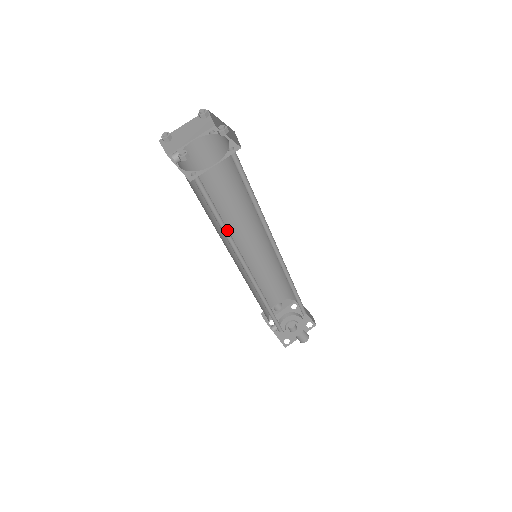
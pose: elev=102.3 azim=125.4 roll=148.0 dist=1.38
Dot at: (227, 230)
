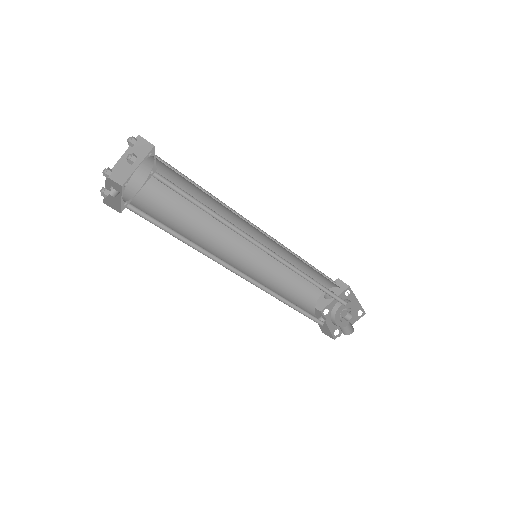
Dot at: occluded
